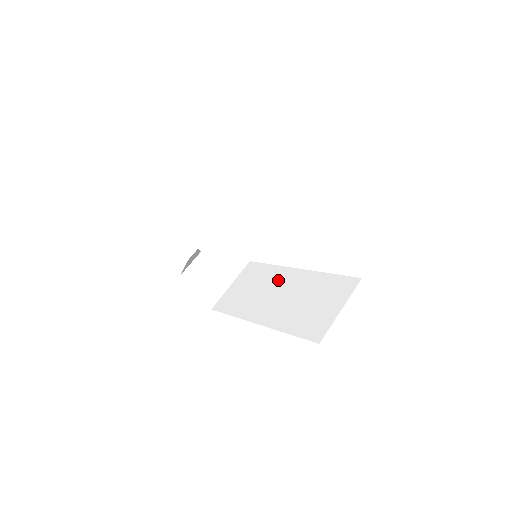
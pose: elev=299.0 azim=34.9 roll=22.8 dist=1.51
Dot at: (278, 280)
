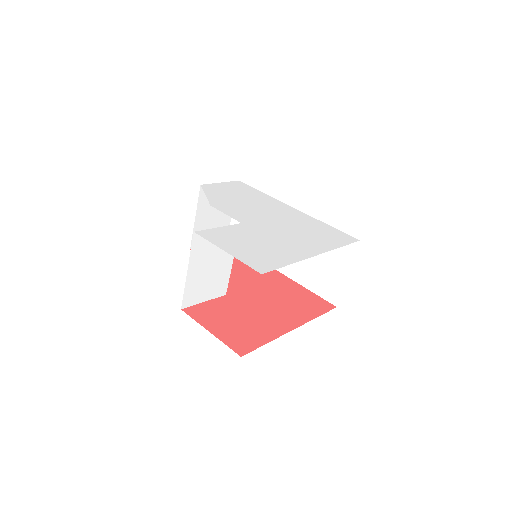
Dot at: occluded
